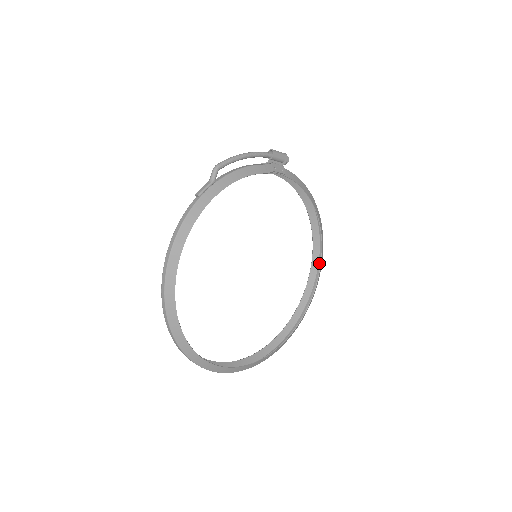
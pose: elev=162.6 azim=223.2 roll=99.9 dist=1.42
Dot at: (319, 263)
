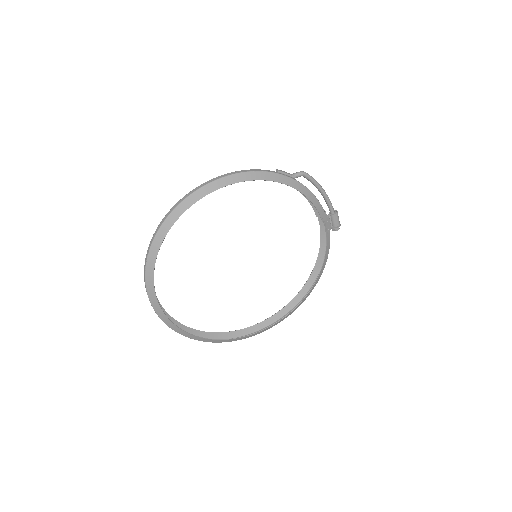
Dot at: occluded
